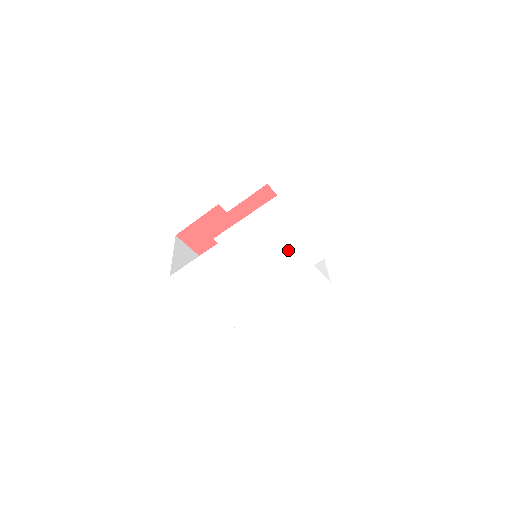
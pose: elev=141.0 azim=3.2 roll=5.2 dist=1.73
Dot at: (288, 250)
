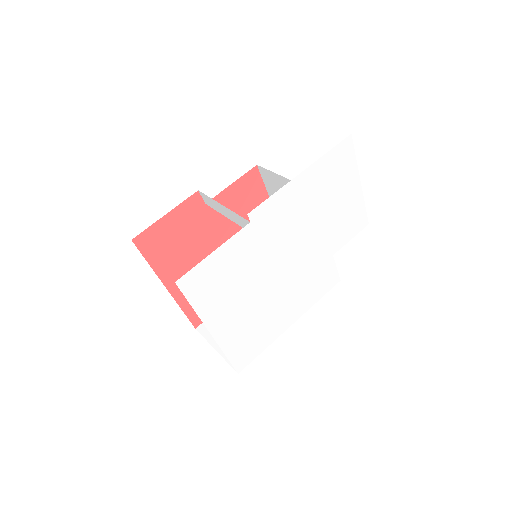
Dot at: (316, 234)
